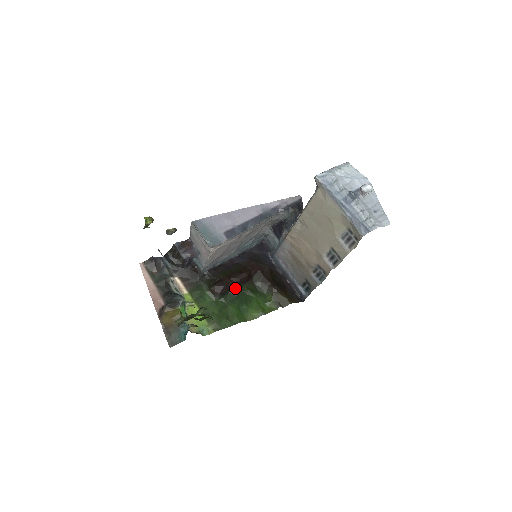
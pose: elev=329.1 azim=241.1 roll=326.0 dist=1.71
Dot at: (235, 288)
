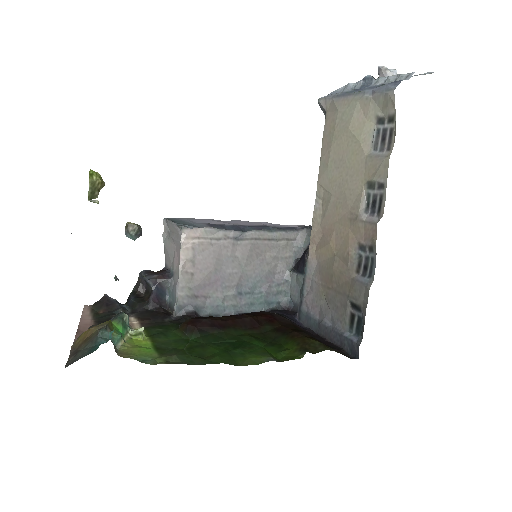
Dot at: (225, 329)
